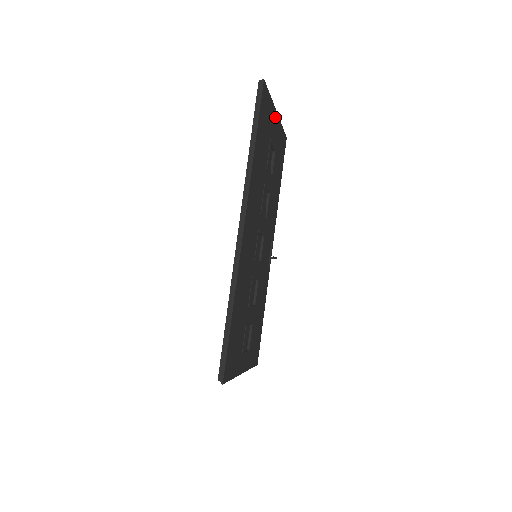
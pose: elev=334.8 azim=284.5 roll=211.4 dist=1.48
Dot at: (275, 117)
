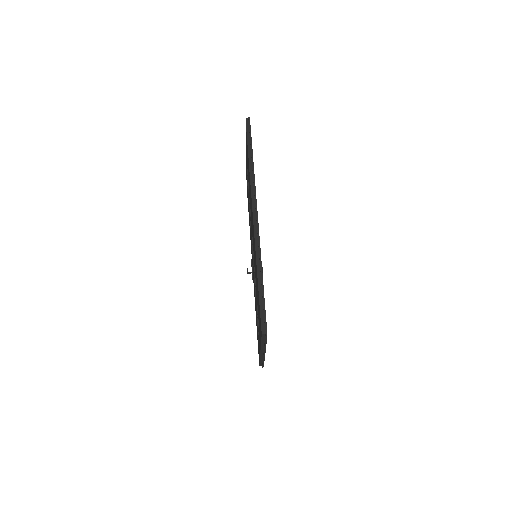
Dot at: occluded
